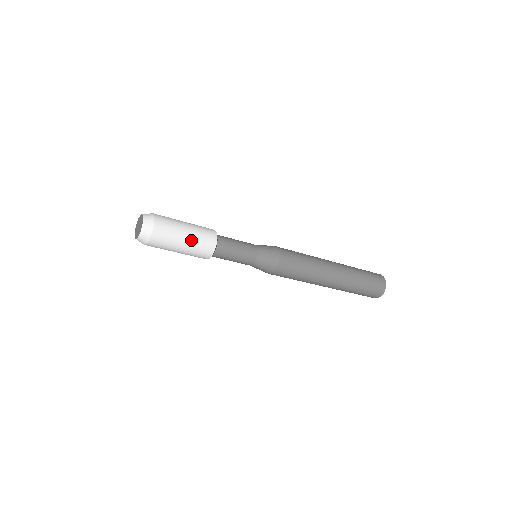
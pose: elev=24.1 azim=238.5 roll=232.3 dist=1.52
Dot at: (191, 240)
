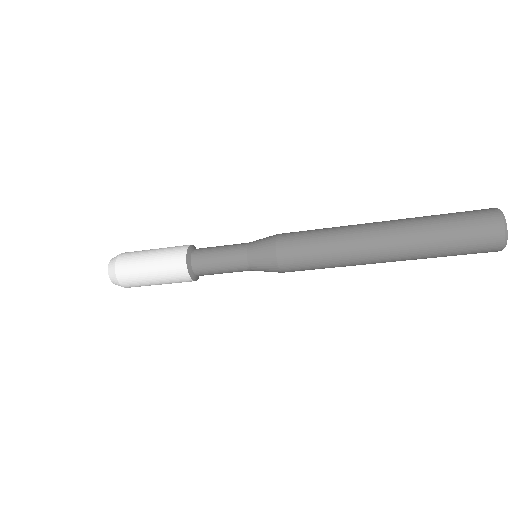
Dot at: (160, 278)
